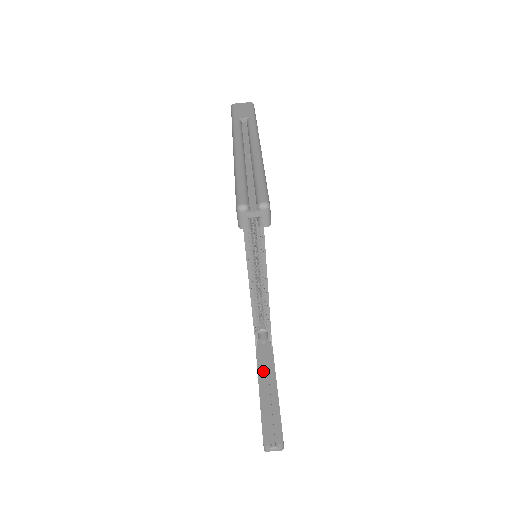
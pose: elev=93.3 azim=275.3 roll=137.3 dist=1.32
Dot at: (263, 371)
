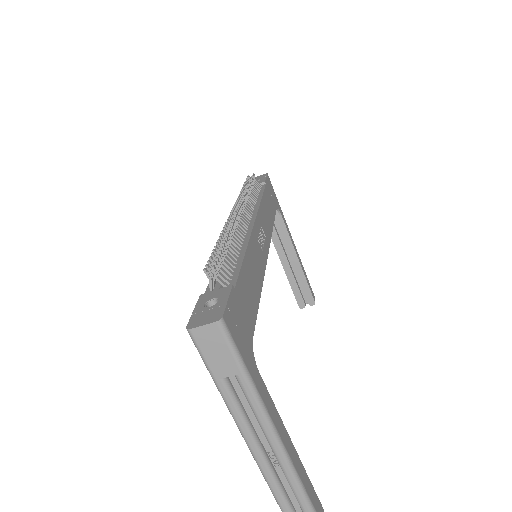
Dot at: (279, 244)
